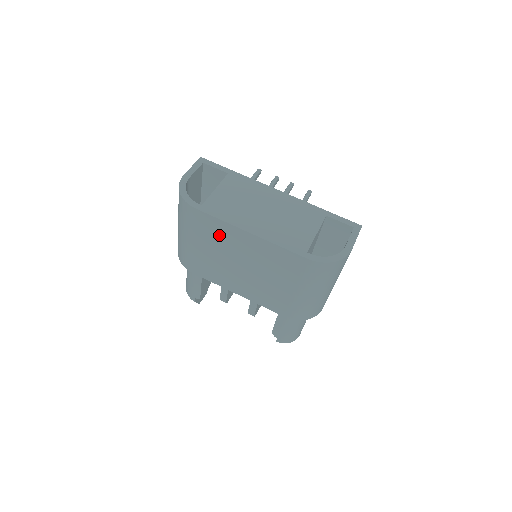
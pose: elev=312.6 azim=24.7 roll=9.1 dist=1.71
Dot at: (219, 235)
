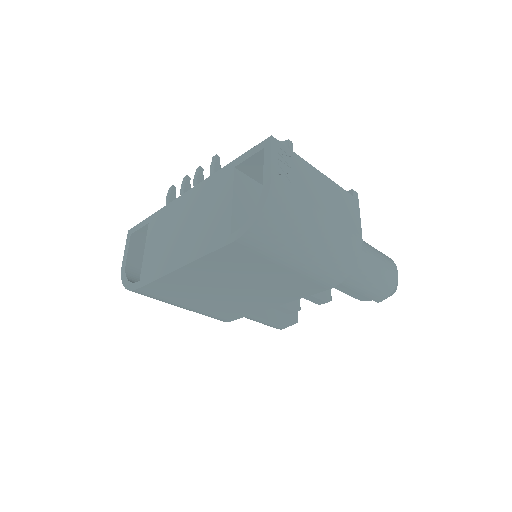
Dot at: (178, 288)
